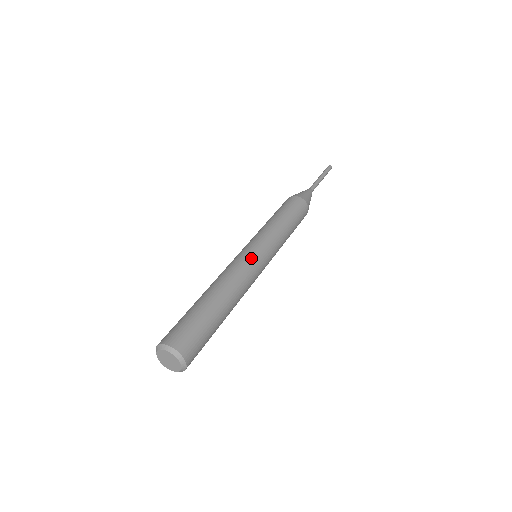
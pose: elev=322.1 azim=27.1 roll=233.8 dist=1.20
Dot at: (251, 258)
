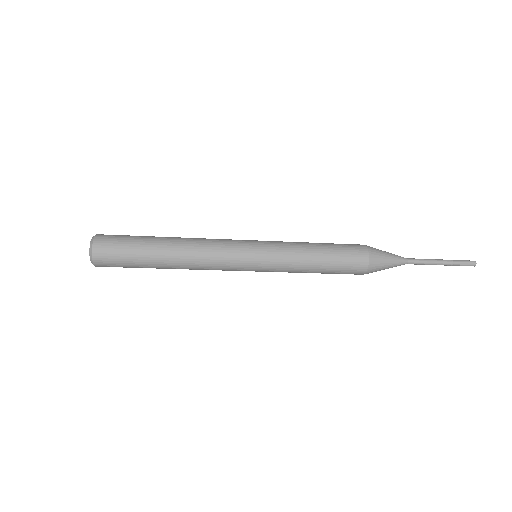
Dot at: (235, 240)
